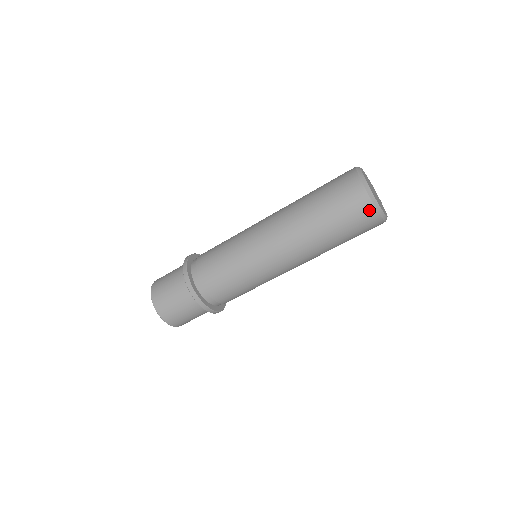
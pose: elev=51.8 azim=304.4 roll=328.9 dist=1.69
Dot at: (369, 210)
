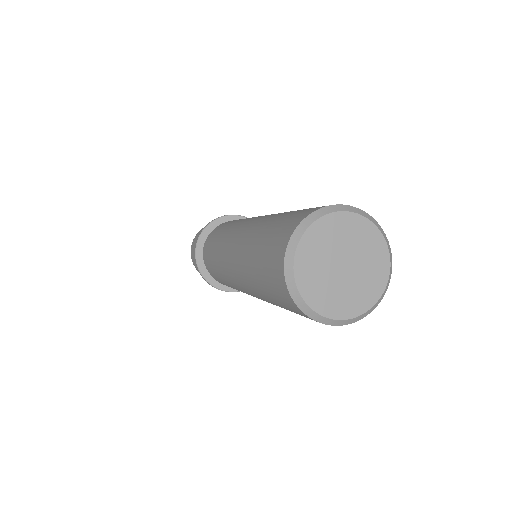
Dot at: (309, 318)
